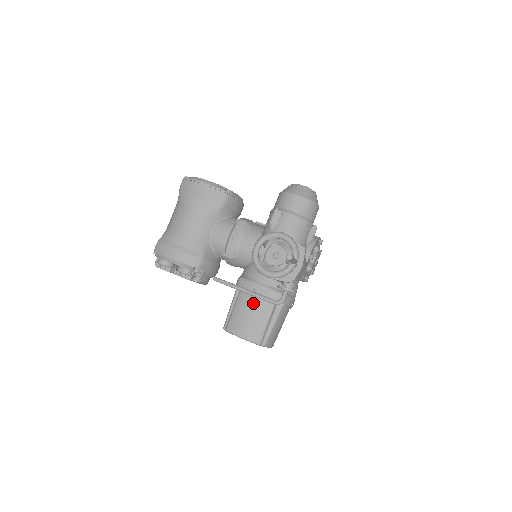
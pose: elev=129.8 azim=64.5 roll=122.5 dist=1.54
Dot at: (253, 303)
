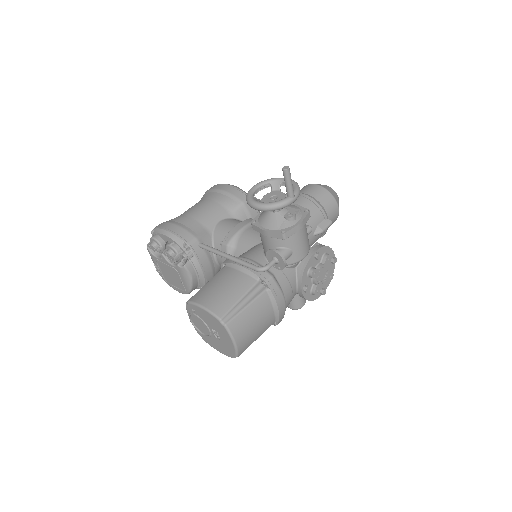
Dot at: (232, 275)
